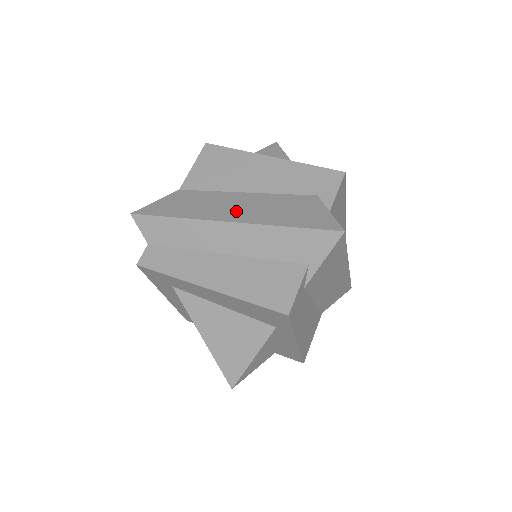
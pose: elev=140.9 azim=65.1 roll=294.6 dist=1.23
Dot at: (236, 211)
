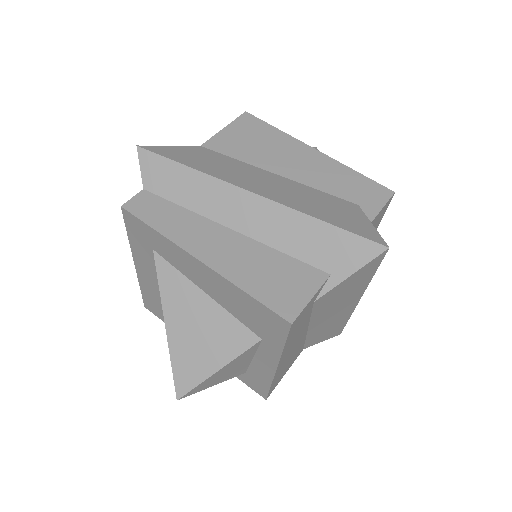
Dot at: (263, 186)
